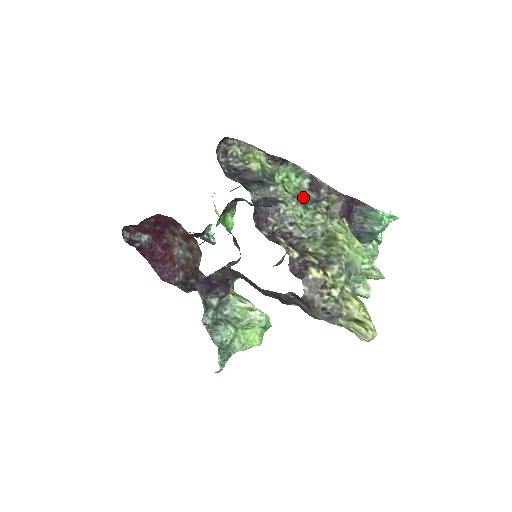
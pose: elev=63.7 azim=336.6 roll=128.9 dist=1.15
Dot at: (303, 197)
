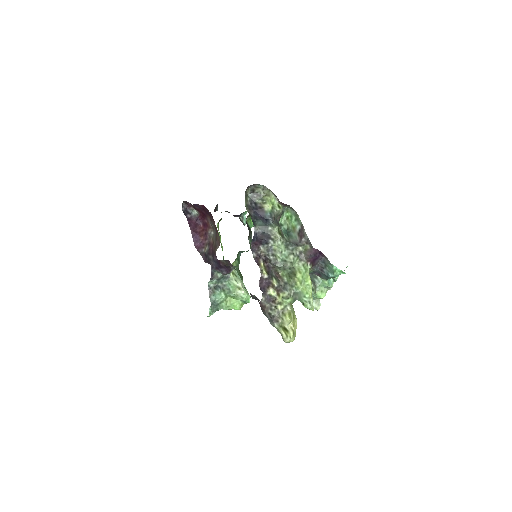
Dot at: (293, 236)
